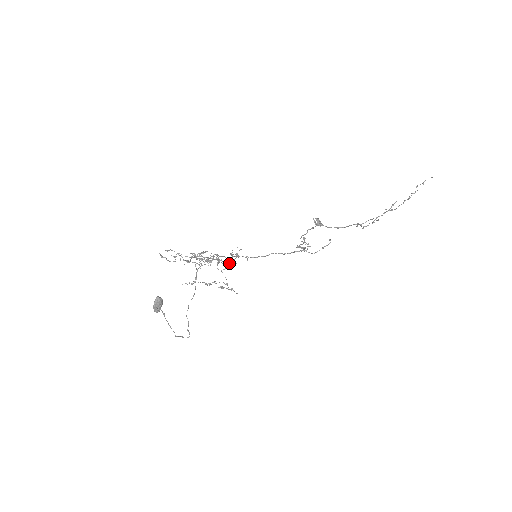
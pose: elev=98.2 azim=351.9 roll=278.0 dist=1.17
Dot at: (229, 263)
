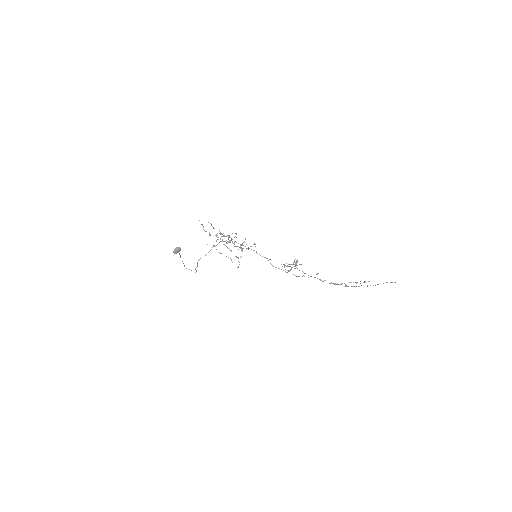
Dot at: (247, 248)
